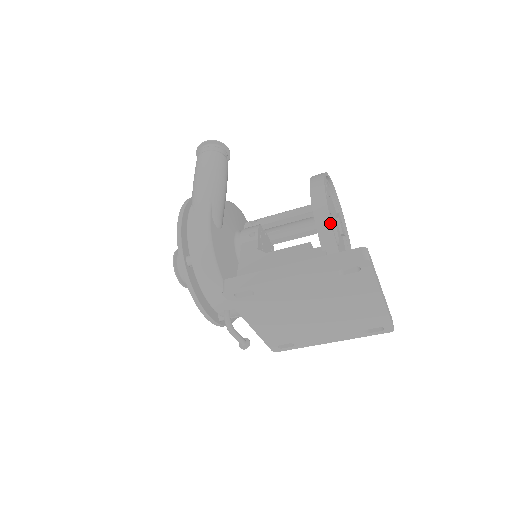
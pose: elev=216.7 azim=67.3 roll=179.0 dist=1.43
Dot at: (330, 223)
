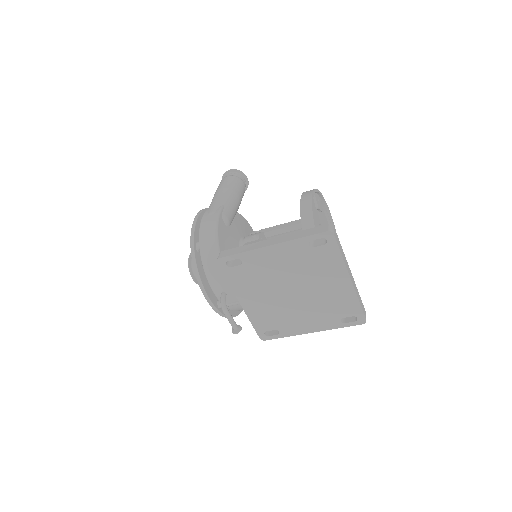
Dot at: (312, 218)
